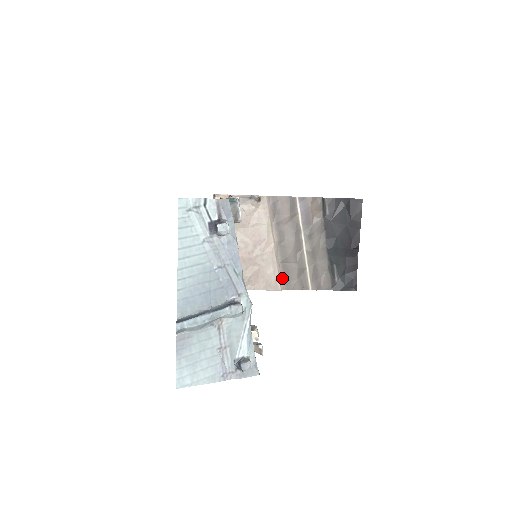
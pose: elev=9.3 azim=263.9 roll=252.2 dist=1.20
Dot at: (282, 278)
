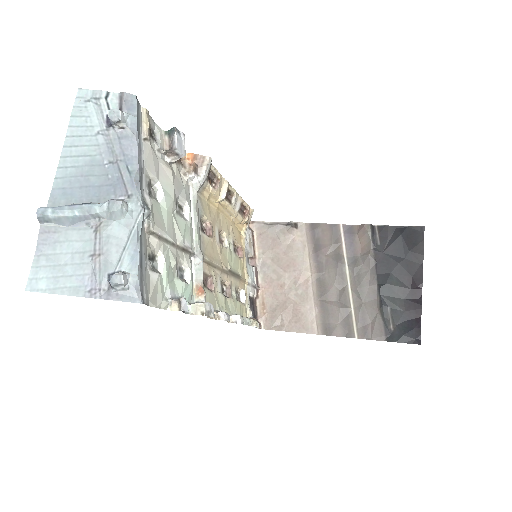
Dot at: (320, 319)
